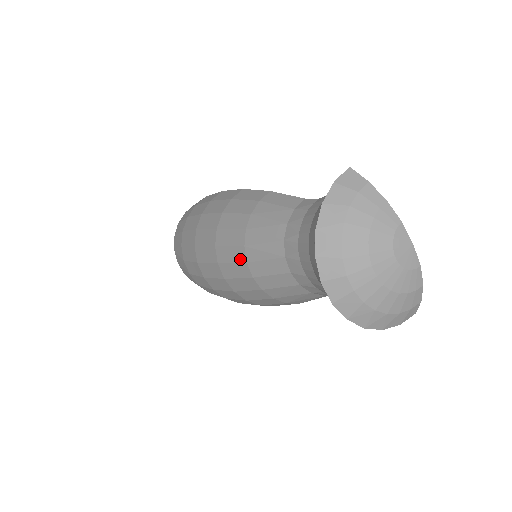
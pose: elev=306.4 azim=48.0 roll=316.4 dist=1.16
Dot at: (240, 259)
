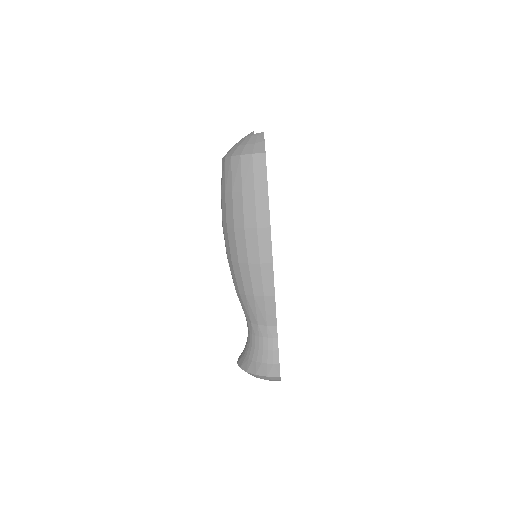
Dot at: (235, 286)
